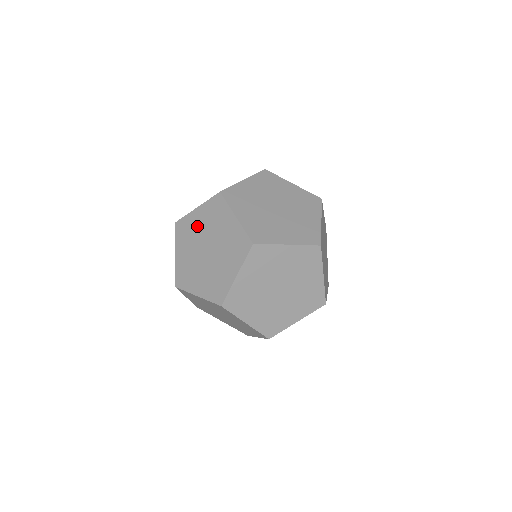
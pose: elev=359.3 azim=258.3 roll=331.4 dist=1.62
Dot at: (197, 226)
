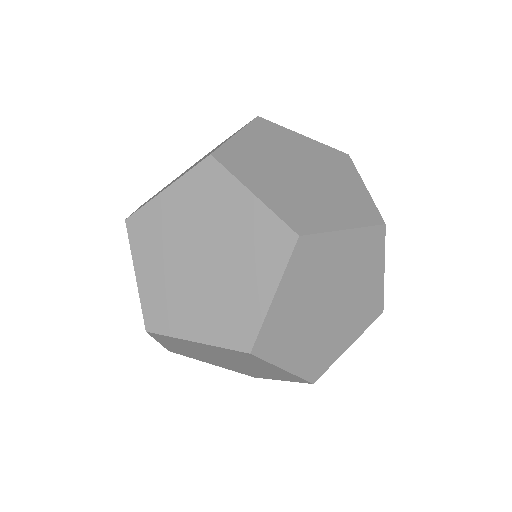
Dot at: occluded
